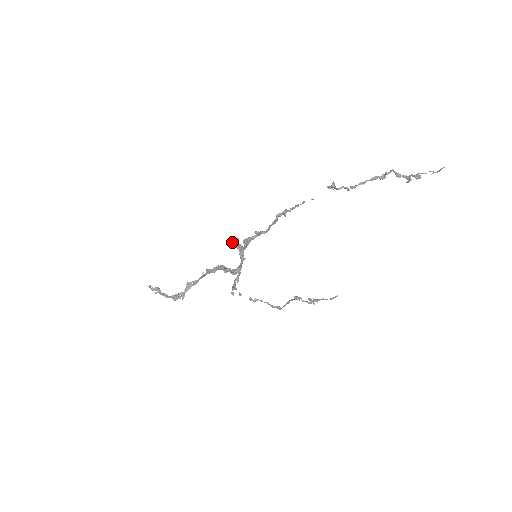
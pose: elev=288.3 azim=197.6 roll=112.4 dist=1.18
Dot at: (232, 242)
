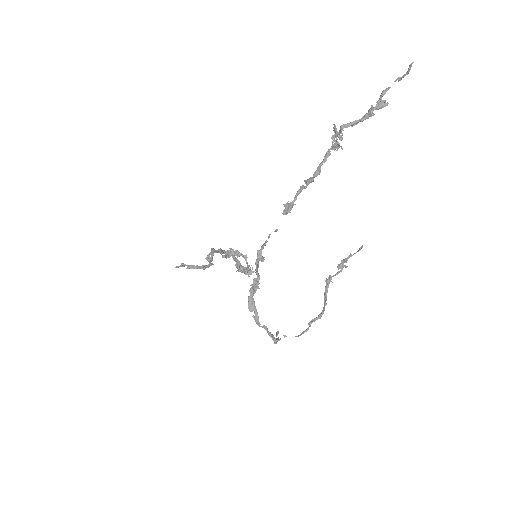
Dot at: occluded
